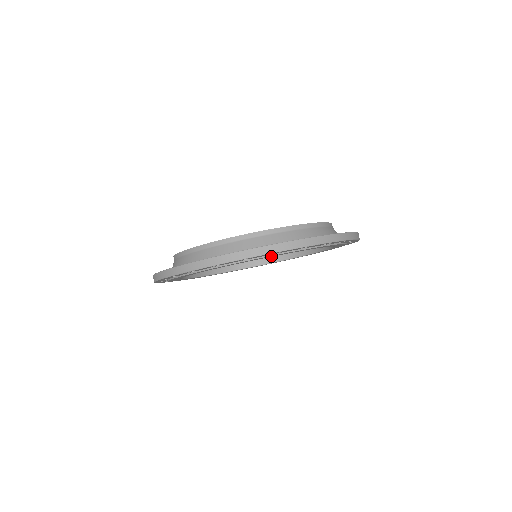
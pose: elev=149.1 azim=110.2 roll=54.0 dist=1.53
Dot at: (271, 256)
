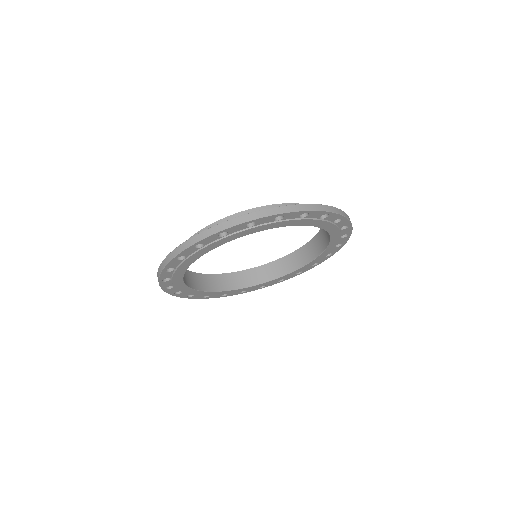
Dot at: (332, 232)
